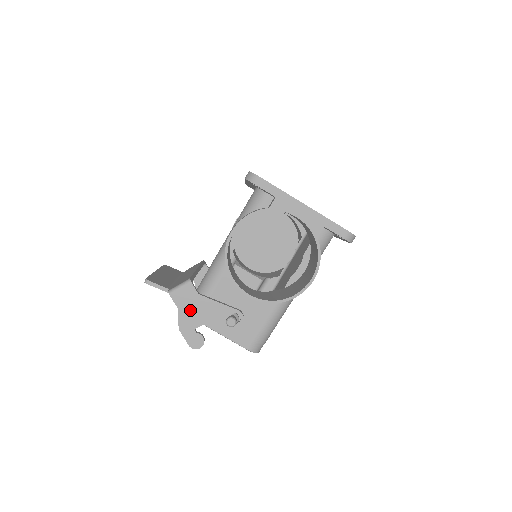
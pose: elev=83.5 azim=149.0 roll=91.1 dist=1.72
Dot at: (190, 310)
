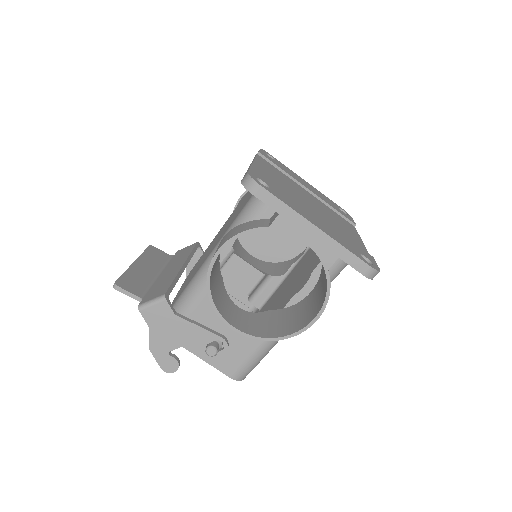
Dot at: (163, 331)
